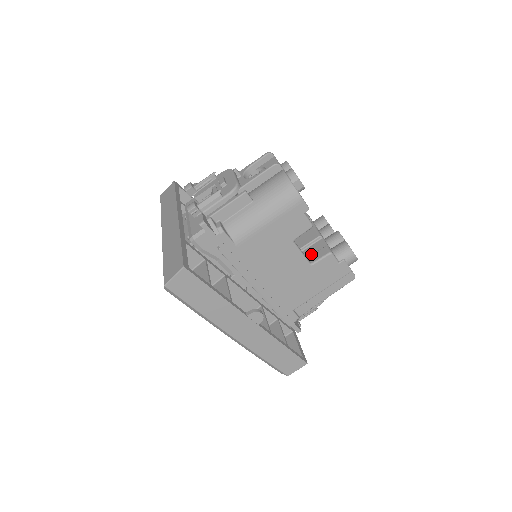
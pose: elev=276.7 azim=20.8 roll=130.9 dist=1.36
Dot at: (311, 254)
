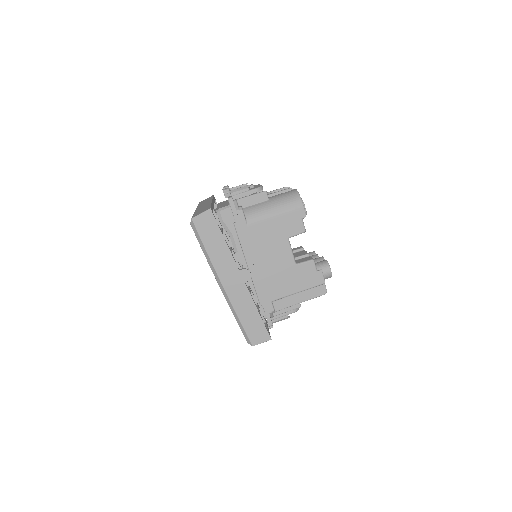
Dot at: occluded
